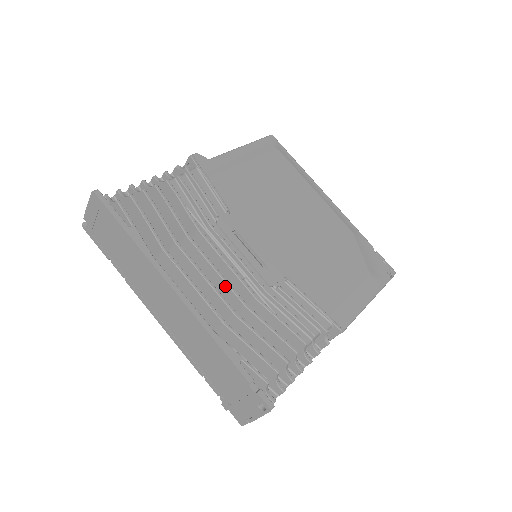
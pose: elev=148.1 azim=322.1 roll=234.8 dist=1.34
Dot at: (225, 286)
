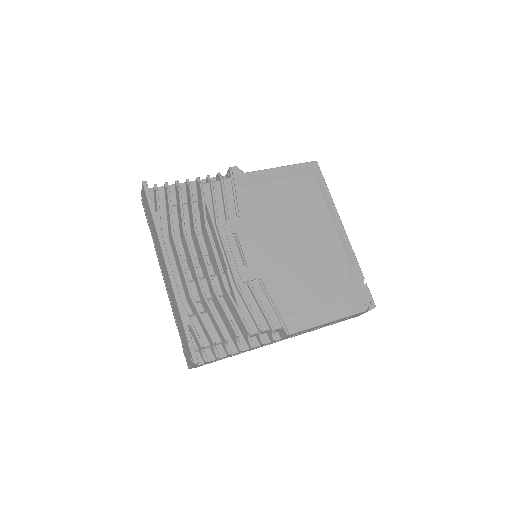
Dot at: (206, 271)
